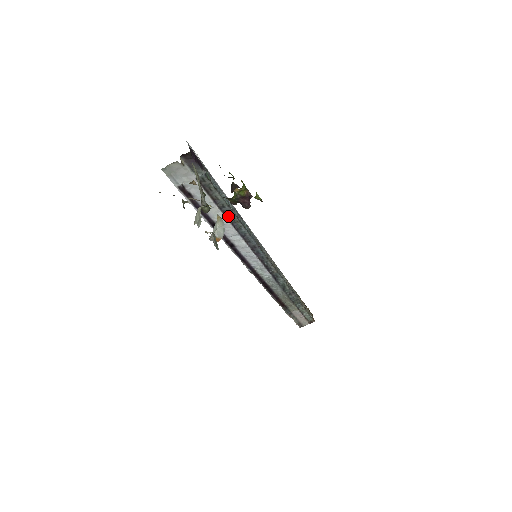
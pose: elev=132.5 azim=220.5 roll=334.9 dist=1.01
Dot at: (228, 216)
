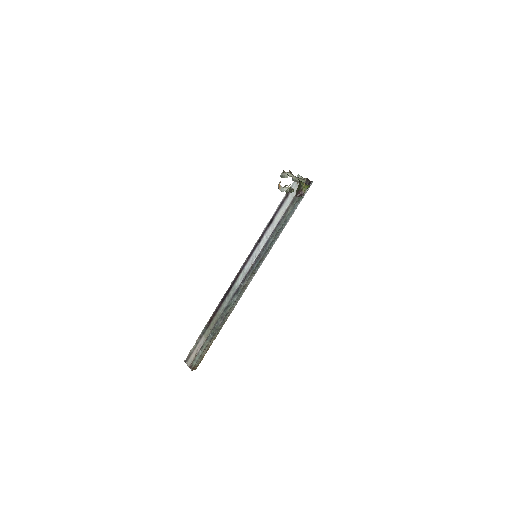
Dot at: (279, 224)
